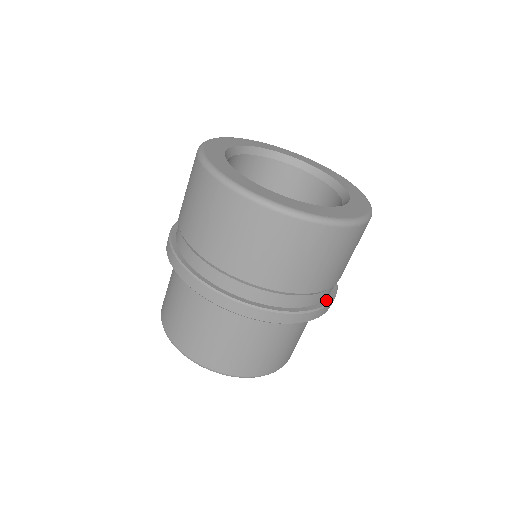
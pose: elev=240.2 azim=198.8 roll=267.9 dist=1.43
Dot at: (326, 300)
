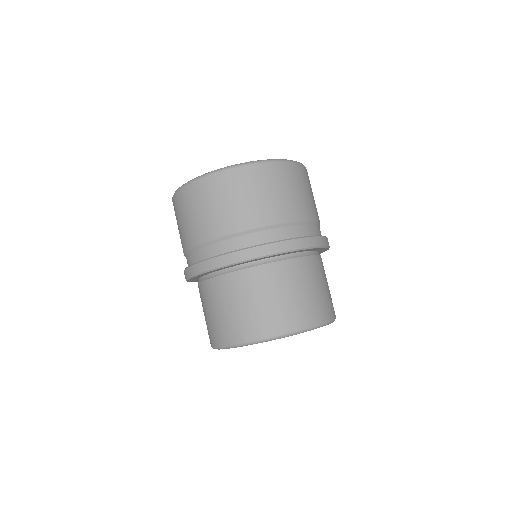
Dot at: occluded
